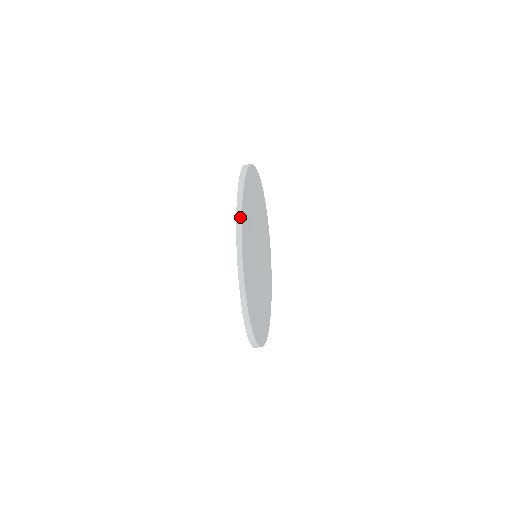
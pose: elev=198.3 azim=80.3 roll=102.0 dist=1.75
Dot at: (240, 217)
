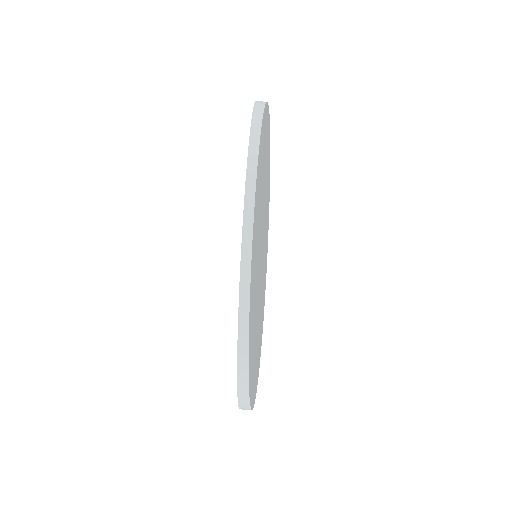
Dot at: (253, 182)
